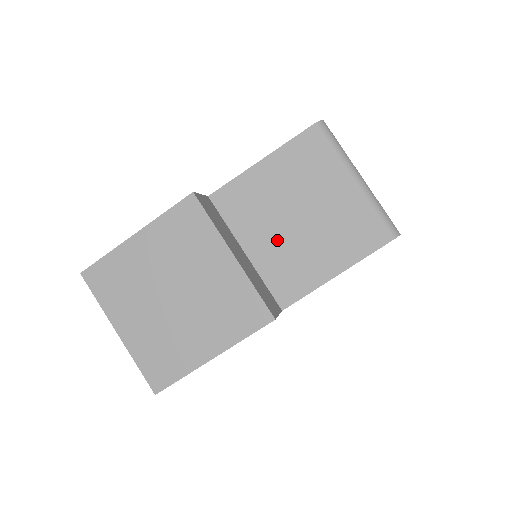
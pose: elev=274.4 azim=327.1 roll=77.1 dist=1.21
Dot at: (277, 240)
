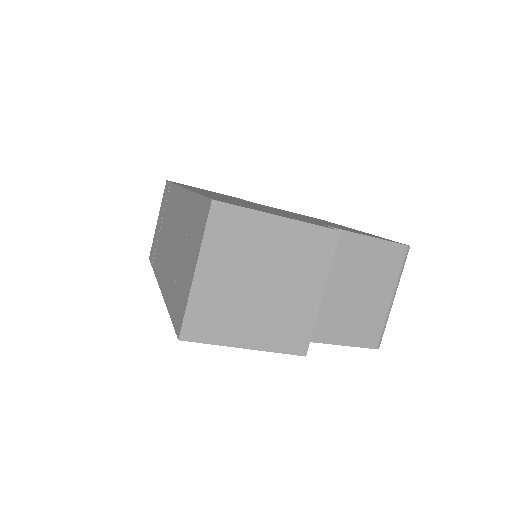
Dot at: (329, 293)
